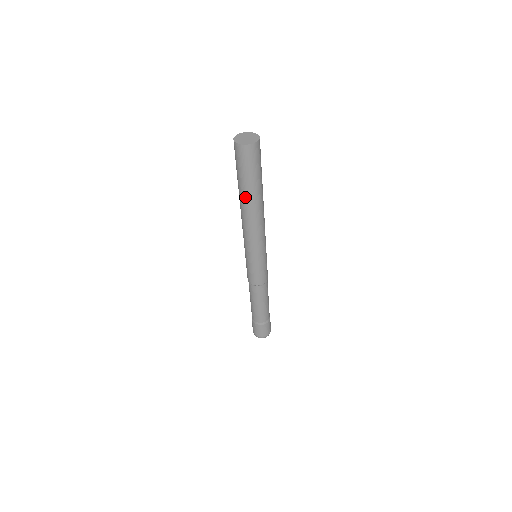
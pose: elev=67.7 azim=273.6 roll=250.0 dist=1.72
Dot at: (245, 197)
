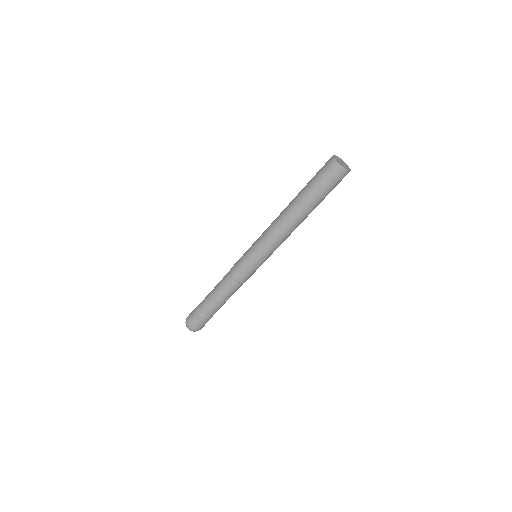
Dot at: (305, 207)
